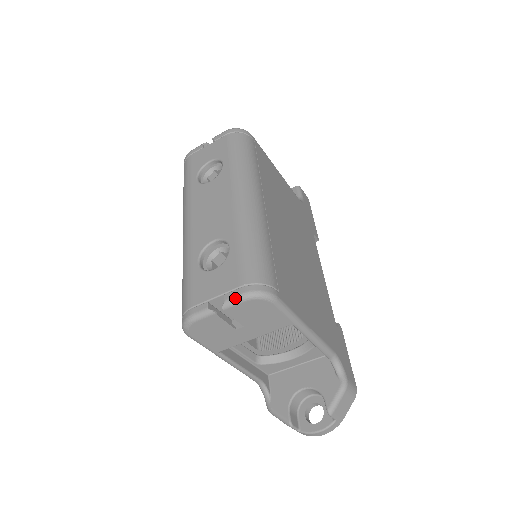
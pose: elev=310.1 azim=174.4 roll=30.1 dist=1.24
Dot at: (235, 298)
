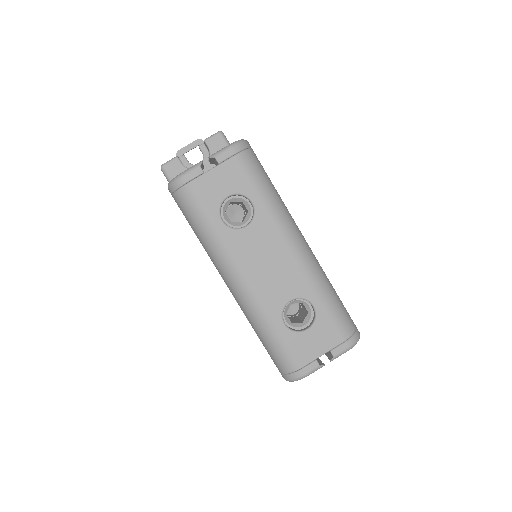
Dot at: (343, 352)
